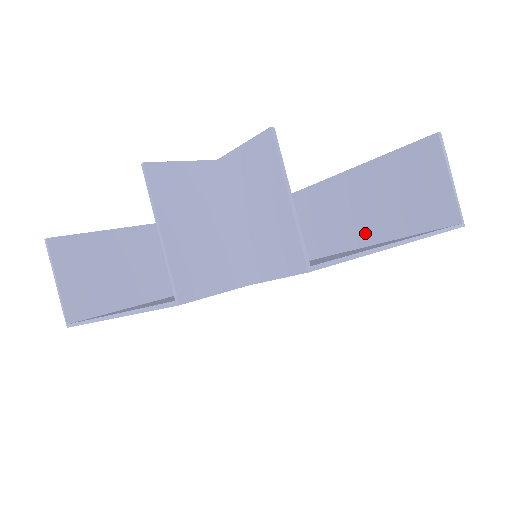
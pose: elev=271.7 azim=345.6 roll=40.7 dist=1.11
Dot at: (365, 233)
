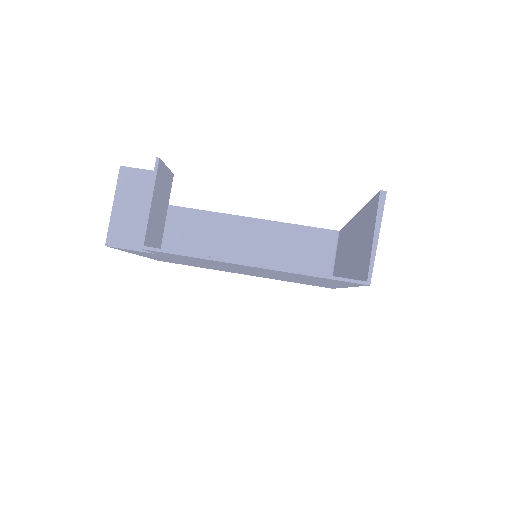
Dot at: (350, 271)
